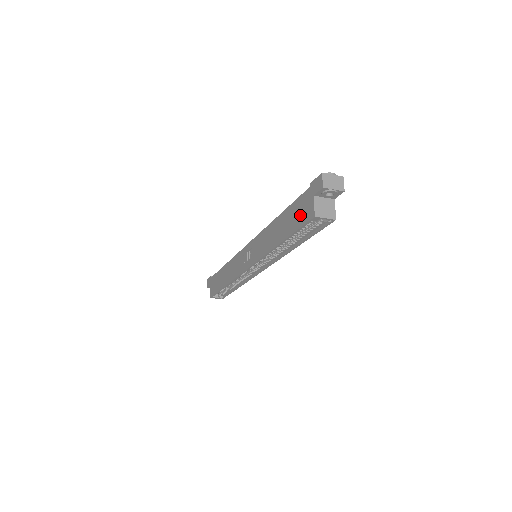
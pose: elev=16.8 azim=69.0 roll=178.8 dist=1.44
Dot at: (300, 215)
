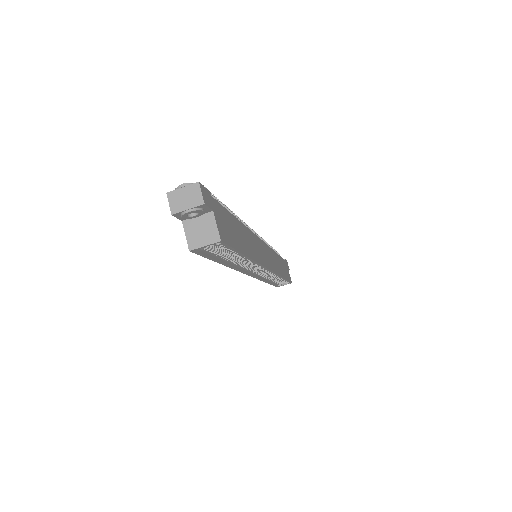
Dot at: occluded
